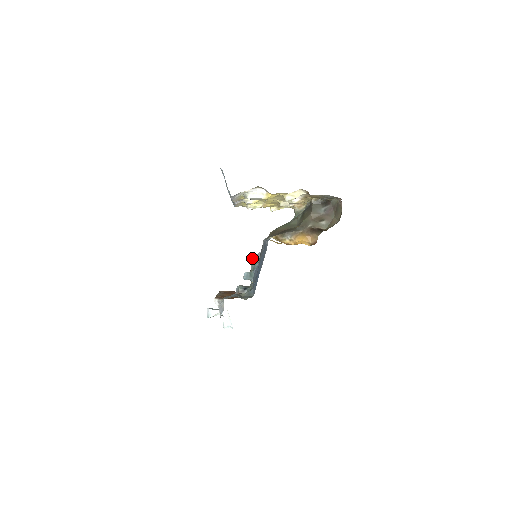
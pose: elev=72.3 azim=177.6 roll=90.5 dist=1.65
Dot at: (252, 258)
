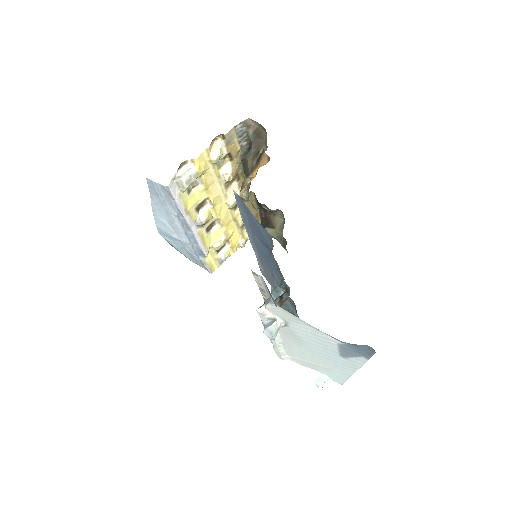
Dot at: occluded
